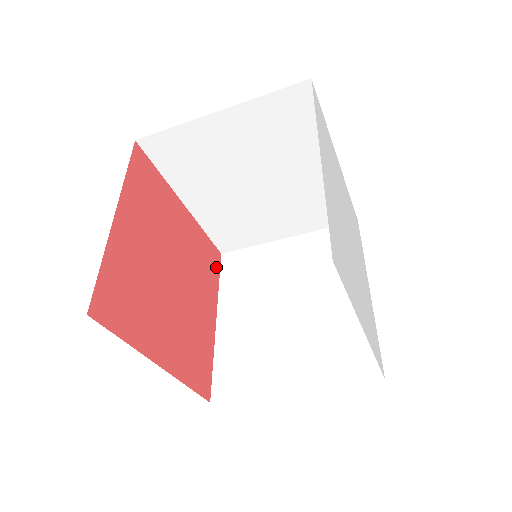
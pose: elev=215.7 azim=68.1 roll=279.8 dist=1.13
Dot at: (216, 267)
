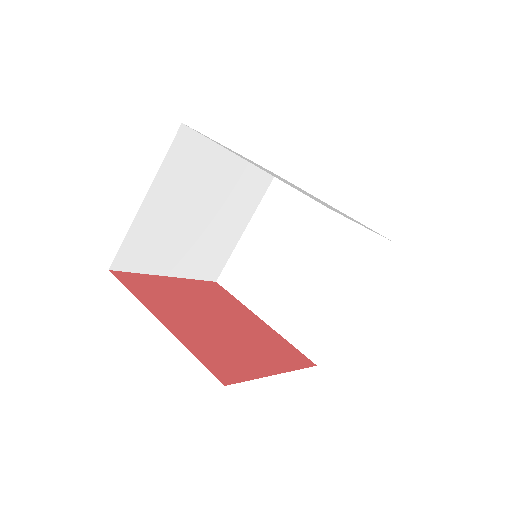
Dot at: (224, 292)
